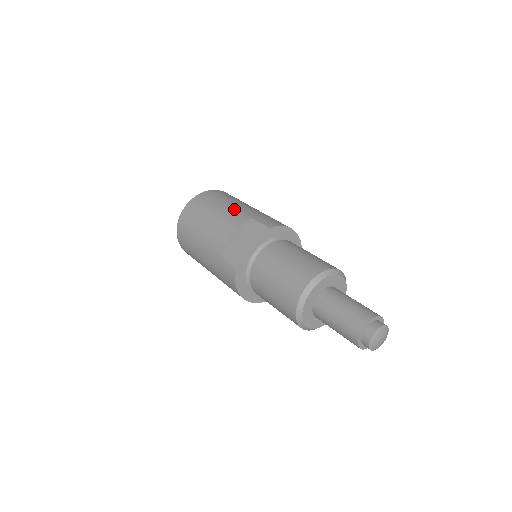
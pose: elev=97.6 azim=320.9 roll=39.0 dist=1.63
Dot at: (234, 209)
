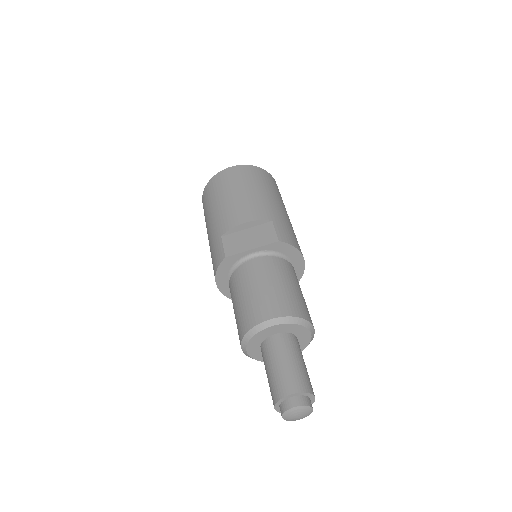
Dot at: (264, 201)
